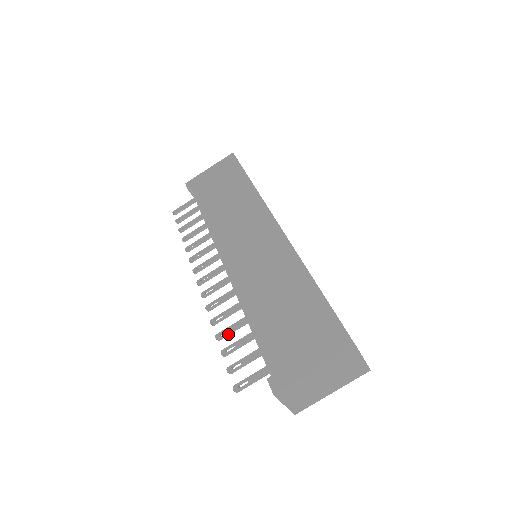
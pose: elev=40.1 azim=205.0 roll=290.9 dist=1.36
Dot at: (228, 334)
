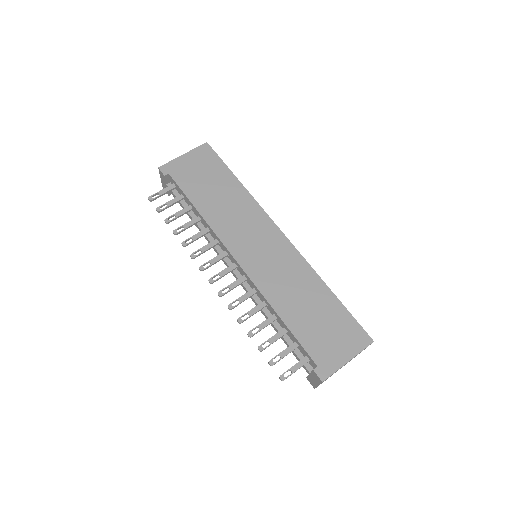
Dot at: (259, 331)
